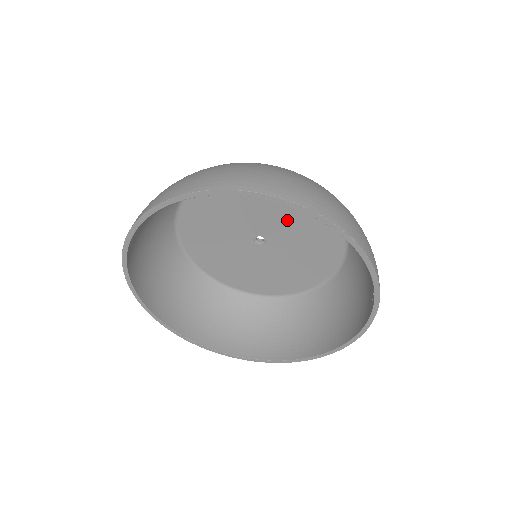
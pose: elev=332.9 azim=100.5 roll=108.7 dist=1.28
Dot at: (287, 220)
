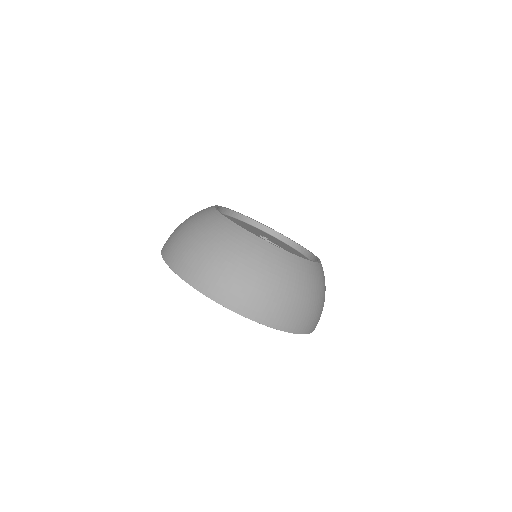
Dot at: occluded
